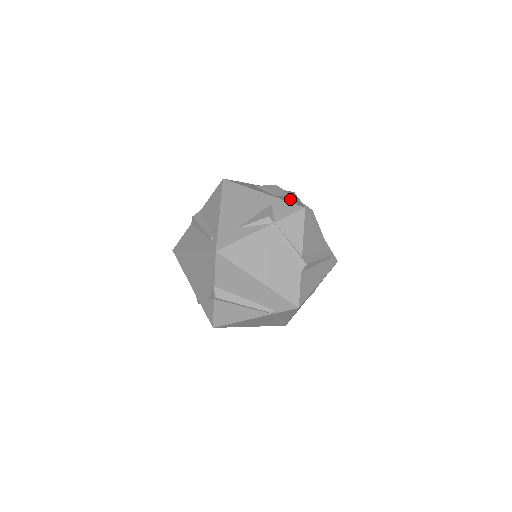
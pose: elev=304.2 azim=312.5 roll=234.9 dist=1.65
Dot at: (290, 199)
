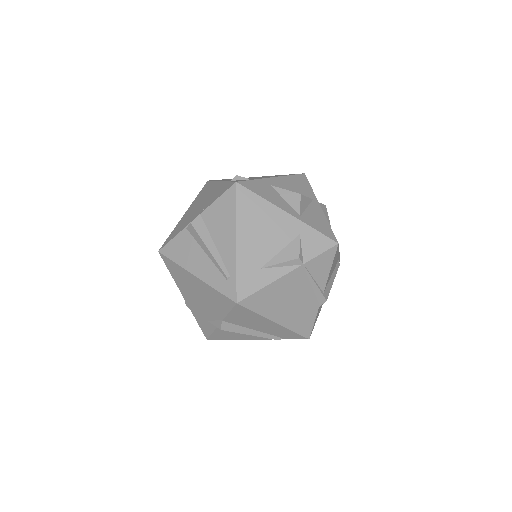
Dot at: (316, 217)
